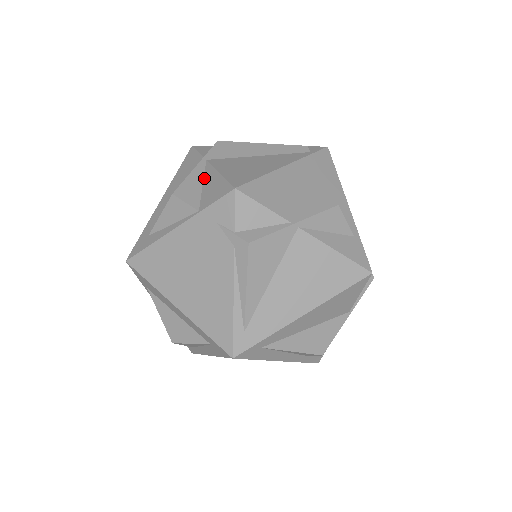
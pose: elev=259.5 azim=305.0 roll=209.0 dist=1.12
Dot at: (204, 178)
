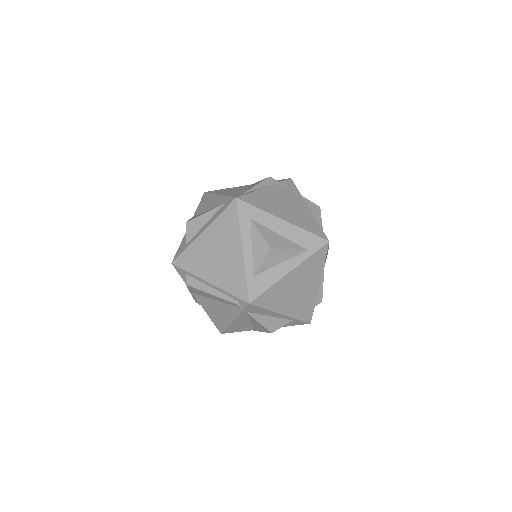
Dot at: occluded
